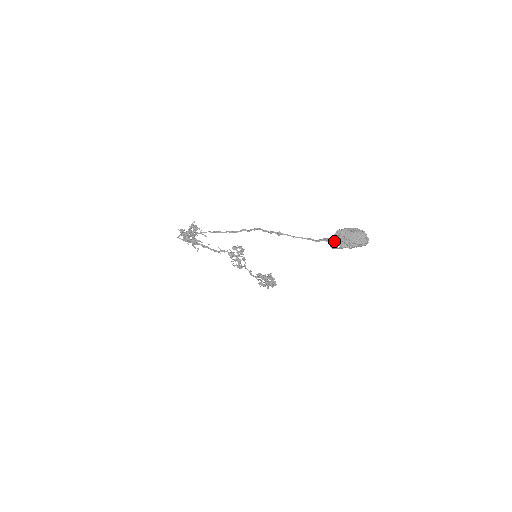
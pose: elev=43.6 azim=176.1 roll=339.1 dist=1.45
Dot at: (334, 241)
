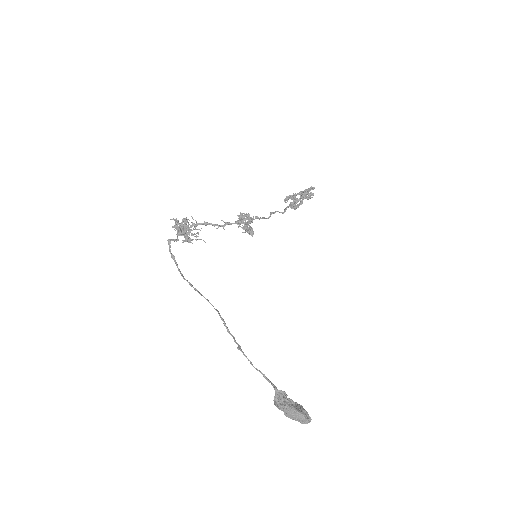
Dot at: occluded
